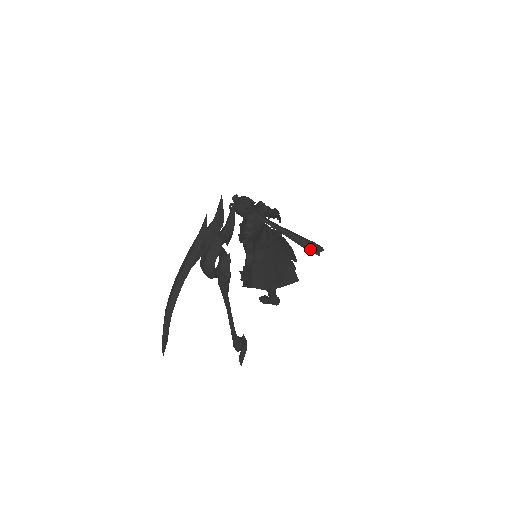
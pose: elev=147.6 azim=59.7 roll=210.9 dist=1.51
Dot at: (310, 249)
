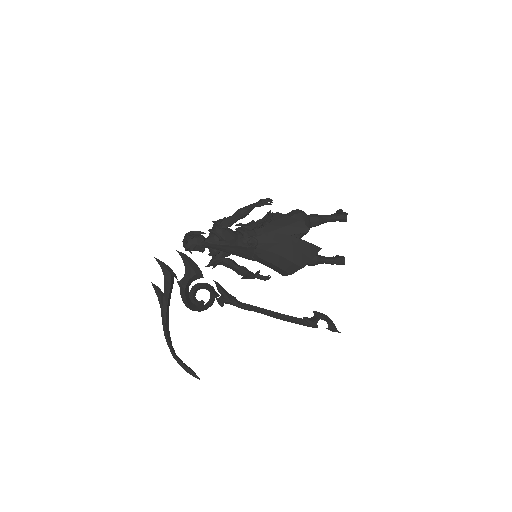
Dot at: (245, 257)
